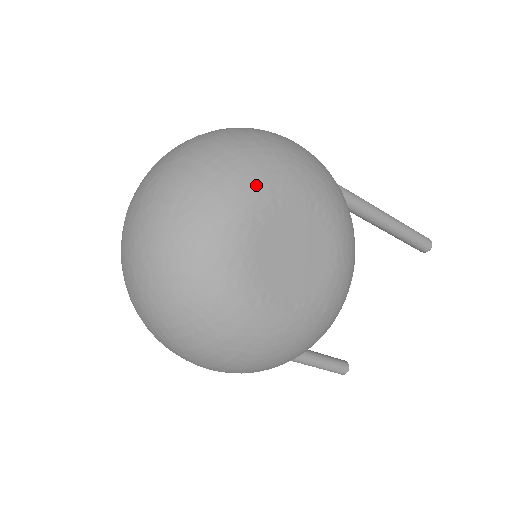
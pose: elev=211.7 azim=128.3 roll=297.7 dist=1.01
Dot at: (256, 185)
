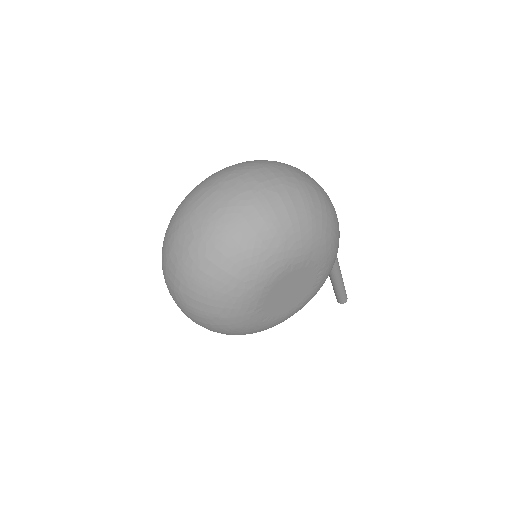
Dot at: (305, 248)
